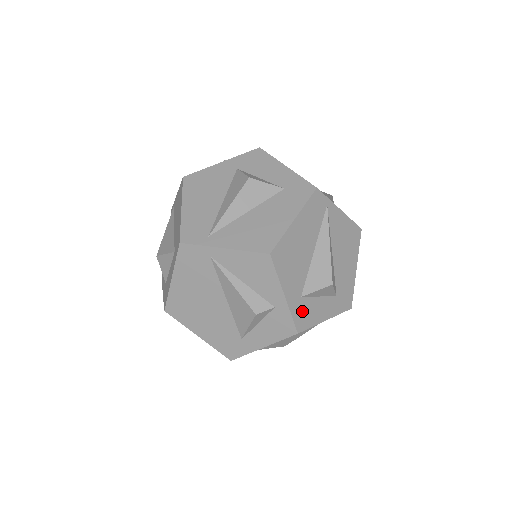
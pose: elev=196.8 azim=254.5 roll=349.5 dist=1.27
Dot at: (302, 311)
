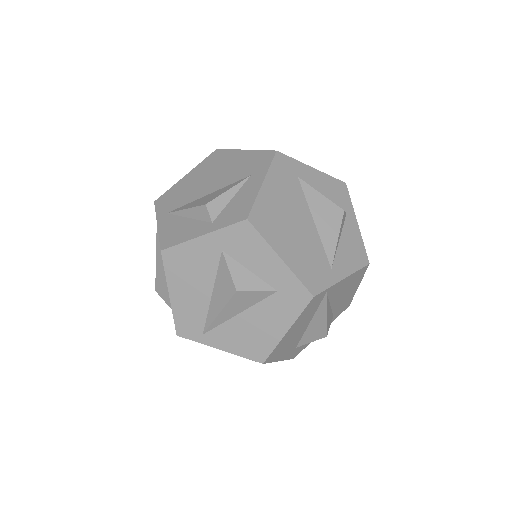
Dot at: (297, 350)
